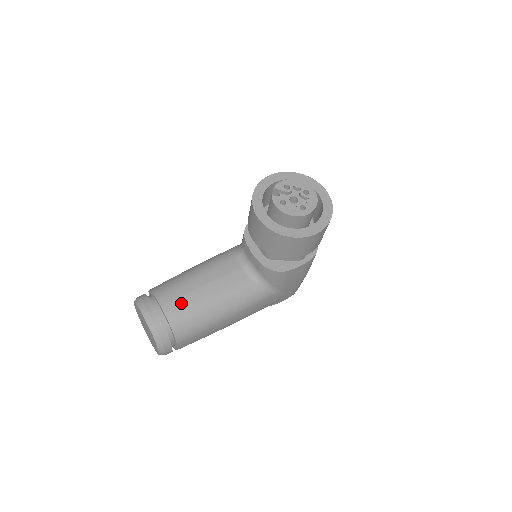
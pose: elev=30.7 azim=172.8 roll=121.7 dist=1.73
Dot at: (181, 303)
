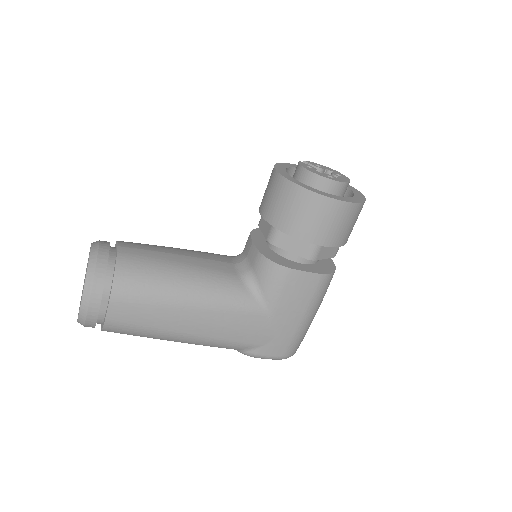
Dot at: (143, 254)
